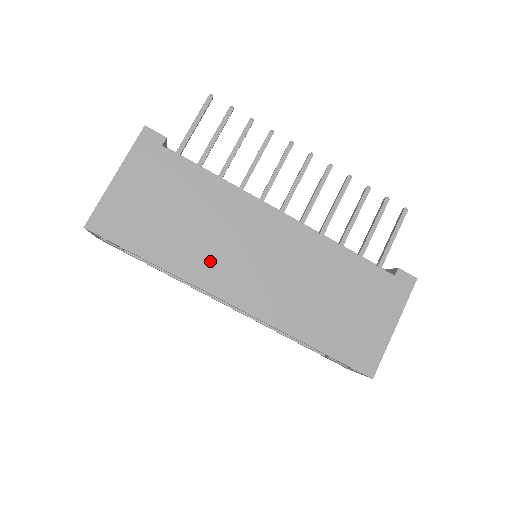
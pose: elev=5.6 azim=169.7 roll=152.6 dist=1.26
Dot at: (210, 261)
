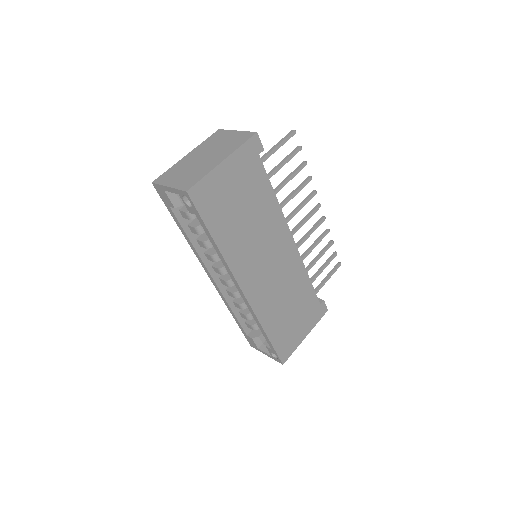
Dot at: (245, 255)
